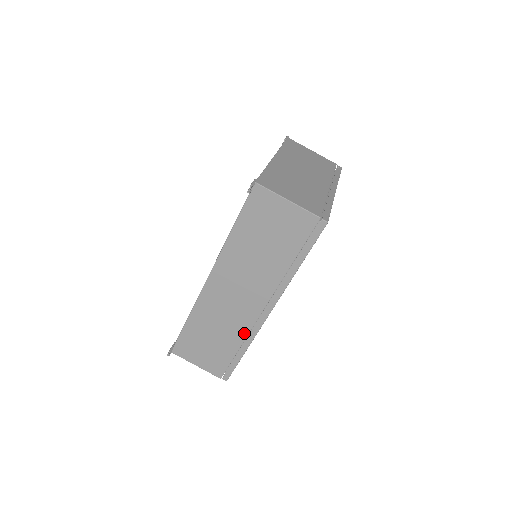
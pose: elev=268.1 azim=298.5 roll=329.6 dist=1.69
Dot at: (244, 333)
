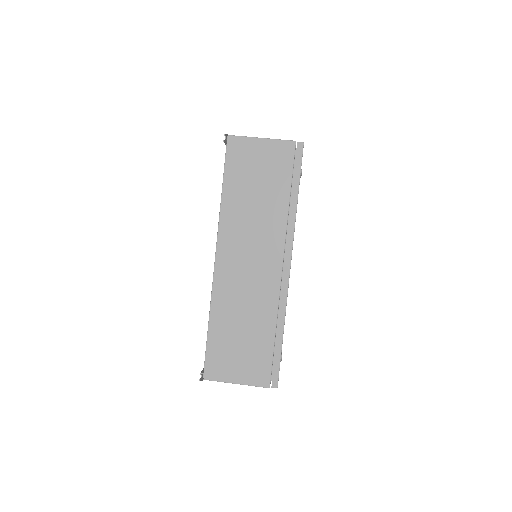
Dot at: (273, 307)
